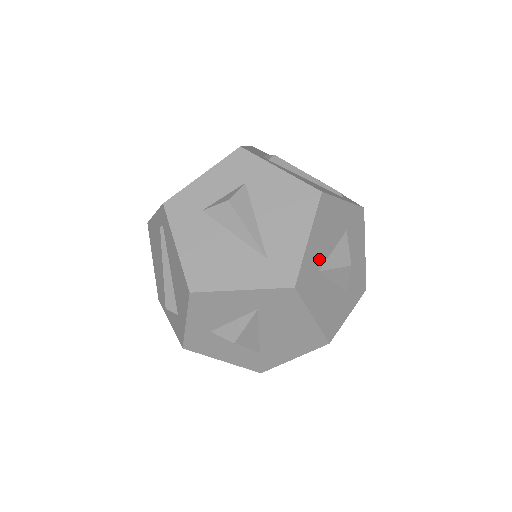
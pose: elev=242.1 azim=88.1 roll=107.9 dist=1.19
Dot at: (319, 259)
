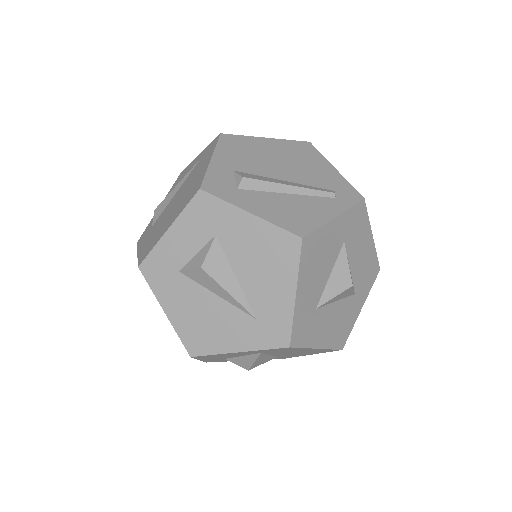
Dot at: (314, 299)
